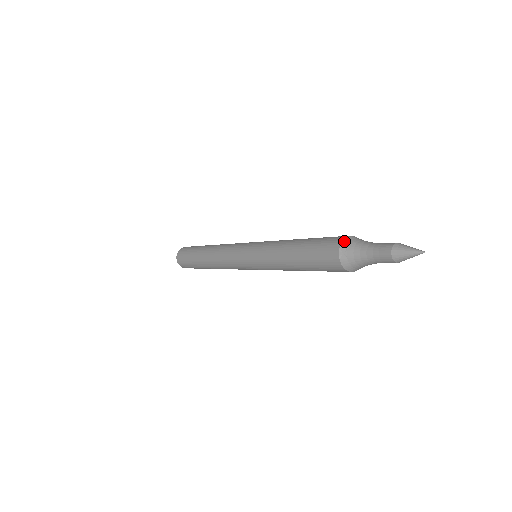
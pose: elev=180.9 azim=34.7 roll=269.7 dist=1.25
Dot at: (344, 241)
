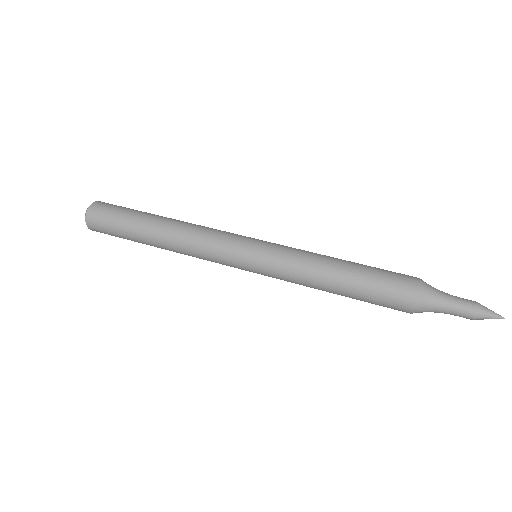
Dot at: (417, 305)
